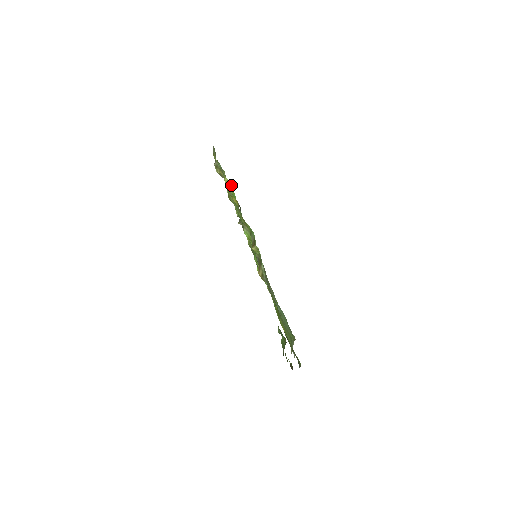
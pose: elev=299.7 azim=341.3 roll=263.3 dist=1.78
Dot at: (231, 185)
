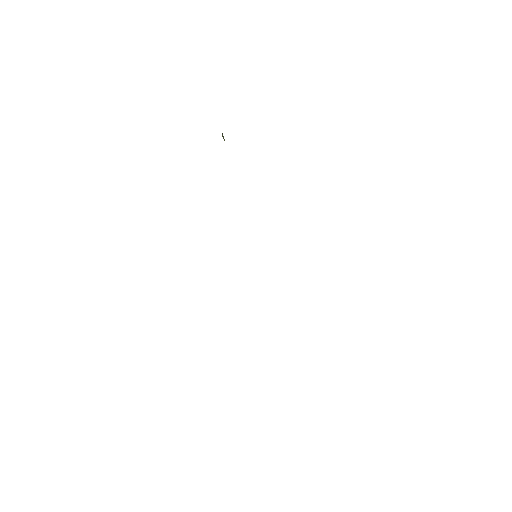
Dot at: occluded
